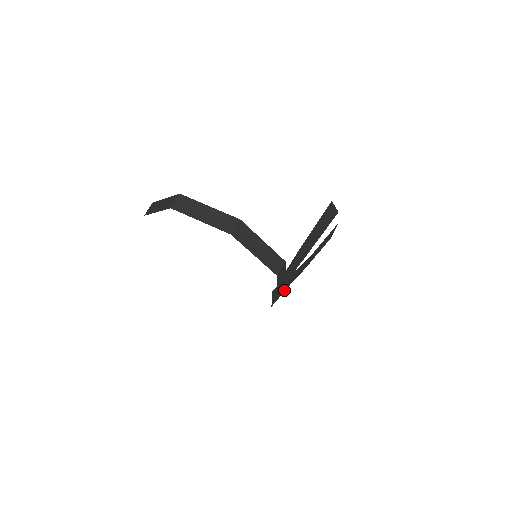
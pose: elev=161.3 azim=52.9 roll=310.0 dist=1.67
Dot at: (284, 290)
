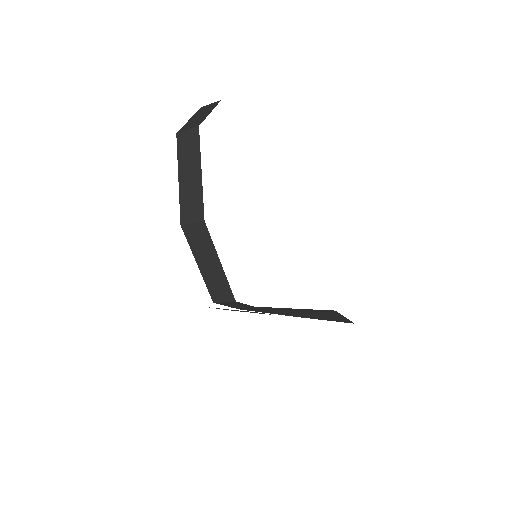
Dot at: occluded
